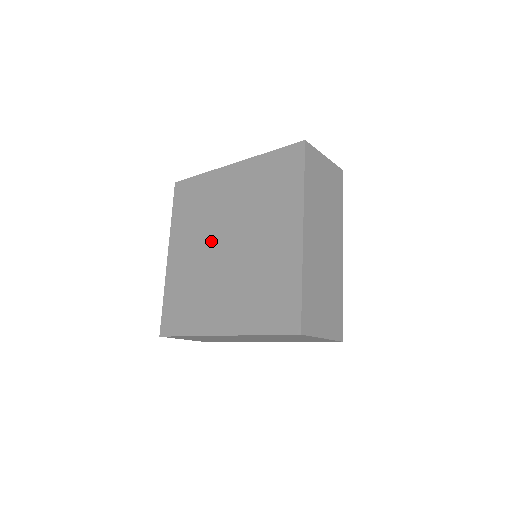
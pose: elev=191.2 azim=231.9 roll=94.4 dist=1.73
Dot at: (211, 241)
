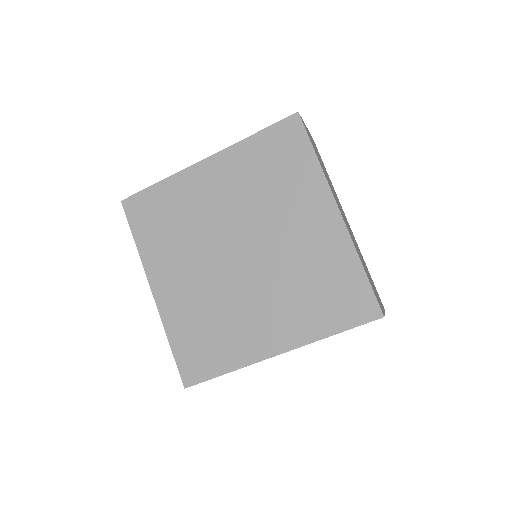
Dot at: (214, 255)
